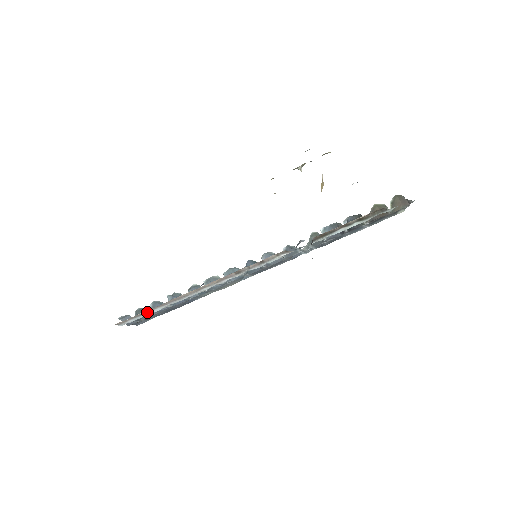
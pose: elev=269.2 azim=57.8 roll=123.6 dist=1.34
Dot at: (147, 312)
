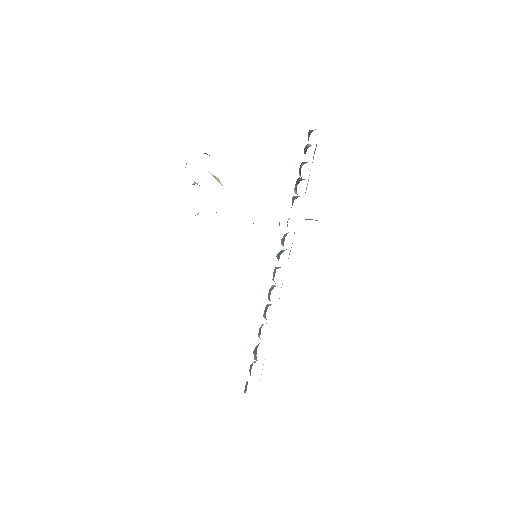
Dot at: occluded
